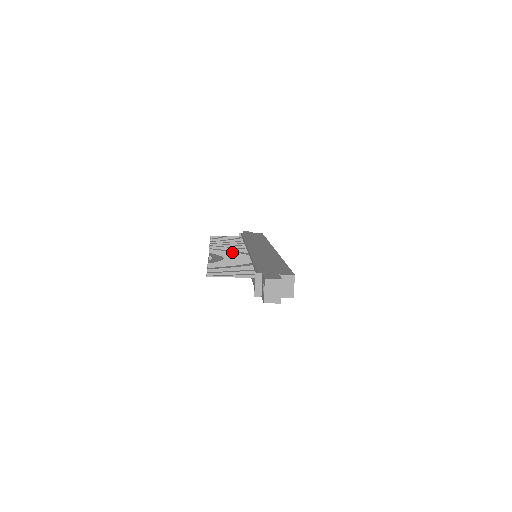
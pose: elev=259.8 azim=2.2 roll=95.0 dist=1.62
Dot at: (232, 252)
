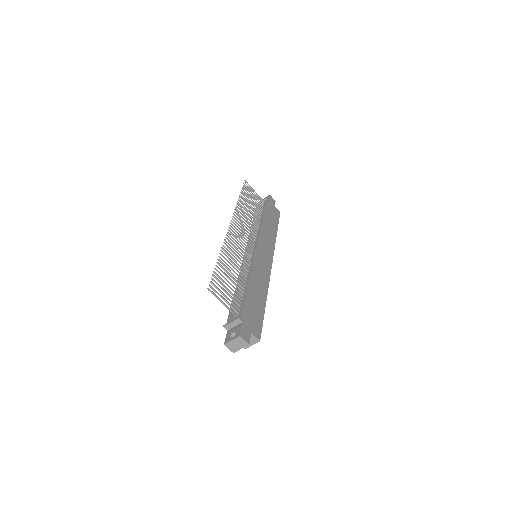
Dot at: occluded
